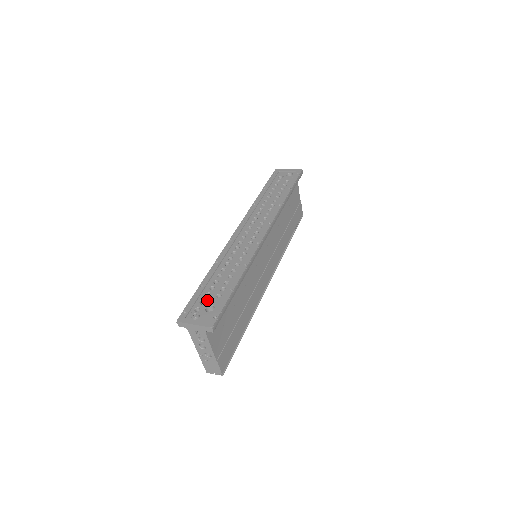
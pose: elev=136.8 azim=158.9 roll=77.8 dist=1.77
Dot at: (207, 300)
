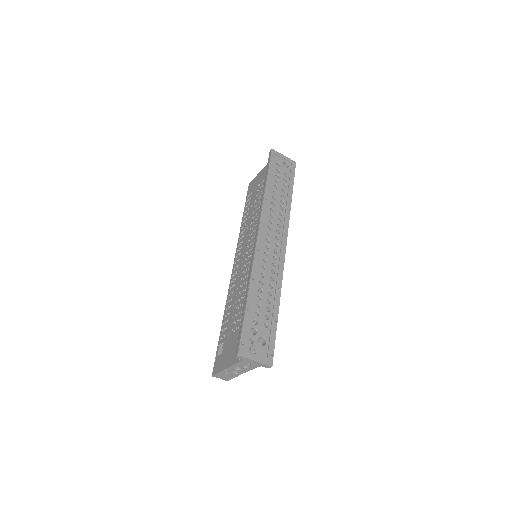
Dot at: (257, 330)
